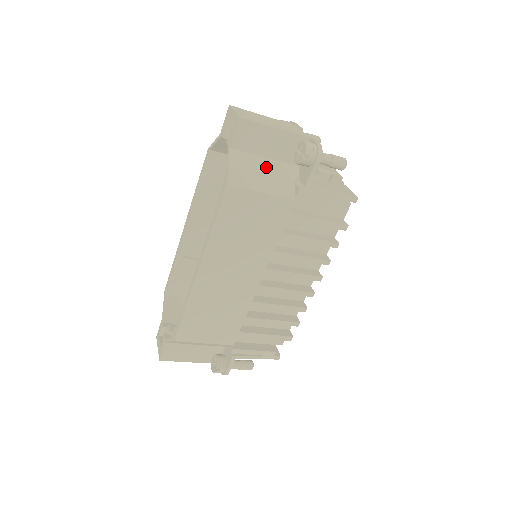
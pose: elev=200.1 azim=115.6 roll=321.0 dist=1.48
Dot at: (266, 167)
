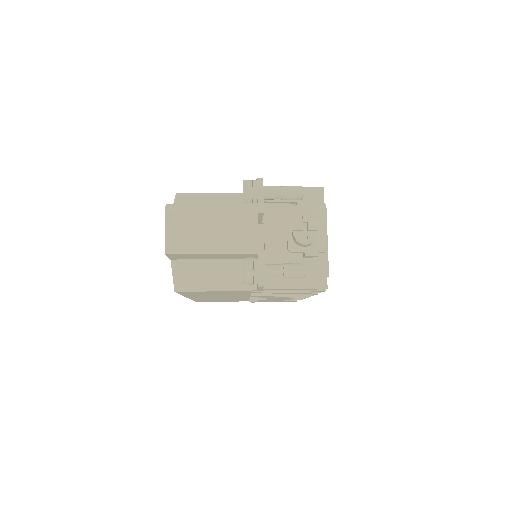
Dot at: (215, 268)
